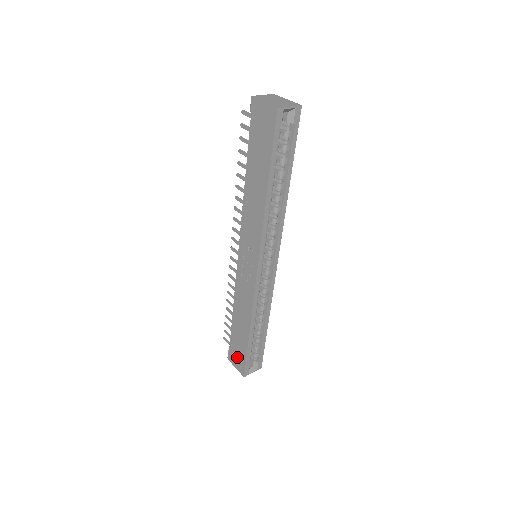
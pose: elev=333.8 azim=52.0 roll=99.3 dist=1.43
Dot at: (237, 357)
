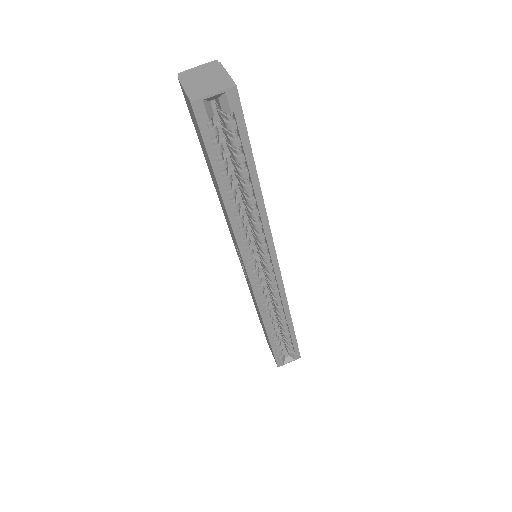
Dot at: occluded
